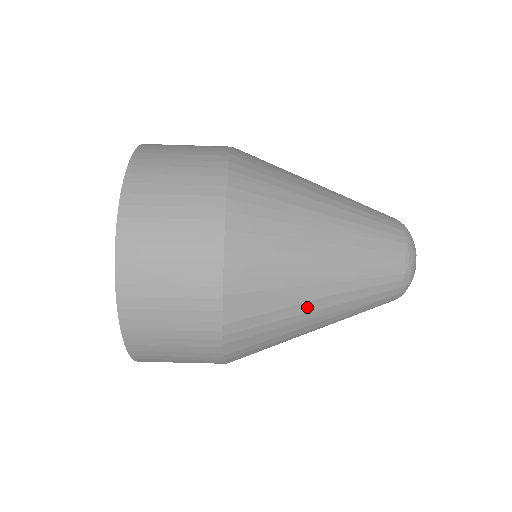
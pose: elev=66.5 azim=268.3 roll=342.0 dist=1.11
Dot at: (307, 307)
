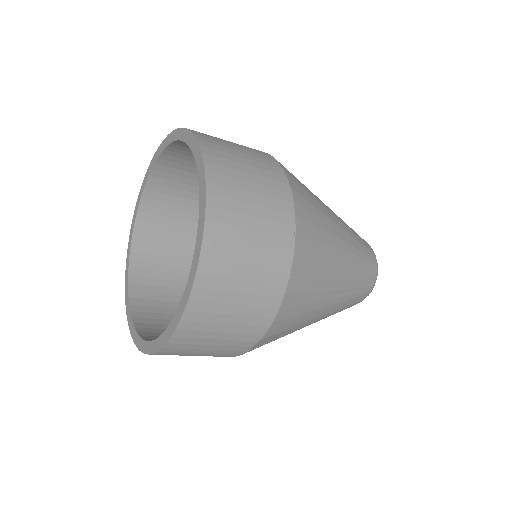
Dot at: (301, 328)
